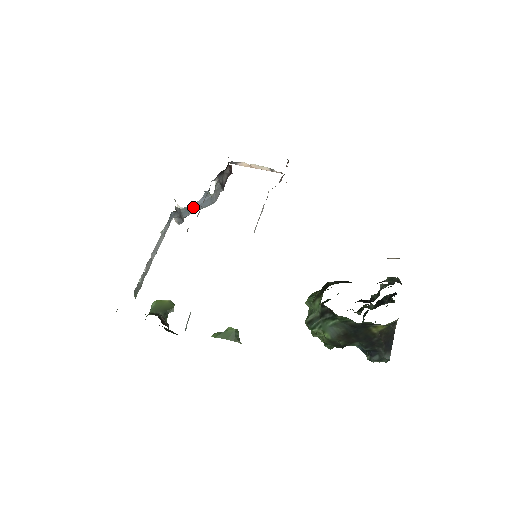
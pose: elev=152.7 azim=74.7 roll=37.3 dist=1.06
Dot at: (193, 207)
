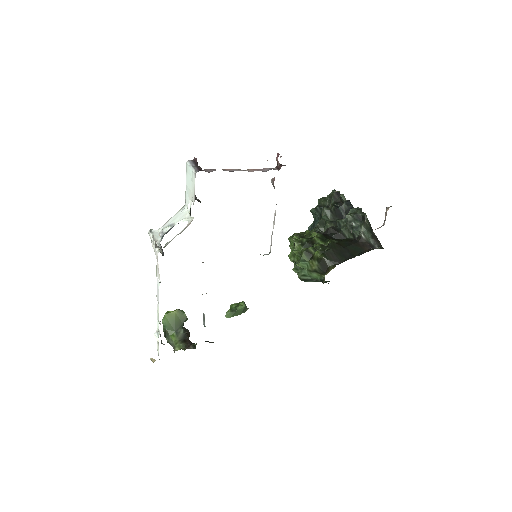
Dot at: occluded
